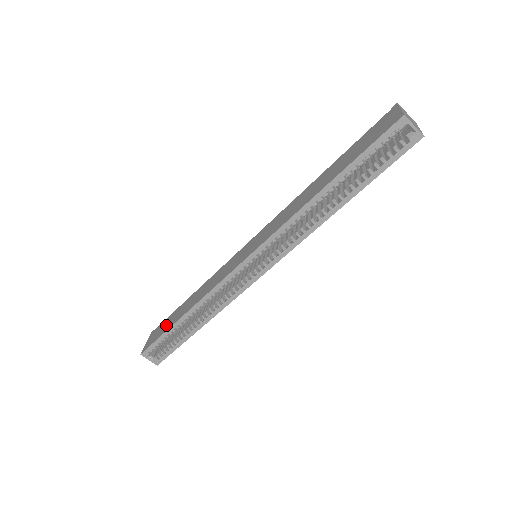
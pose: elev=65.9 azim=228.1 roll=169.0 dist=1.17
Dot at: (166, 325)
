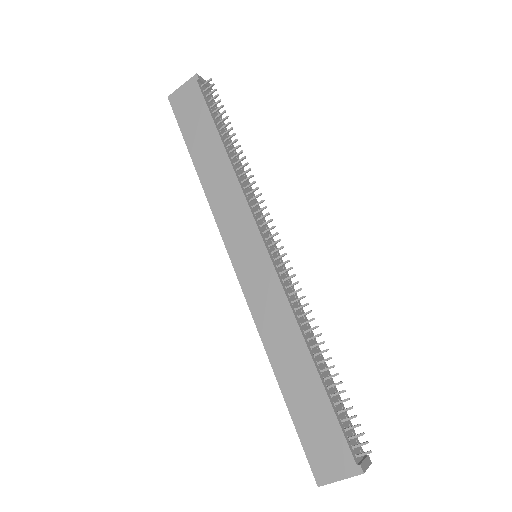
Dot at: (193, 125)
